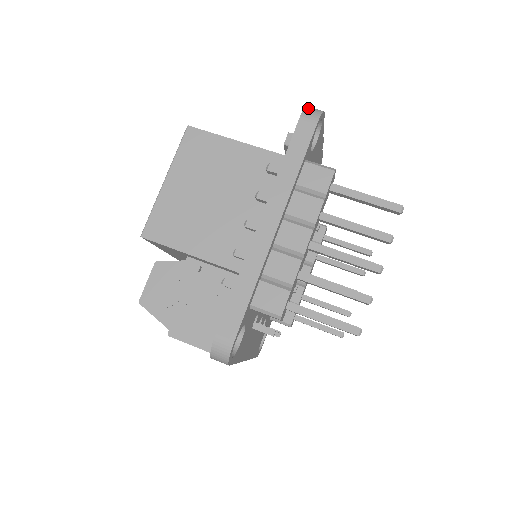
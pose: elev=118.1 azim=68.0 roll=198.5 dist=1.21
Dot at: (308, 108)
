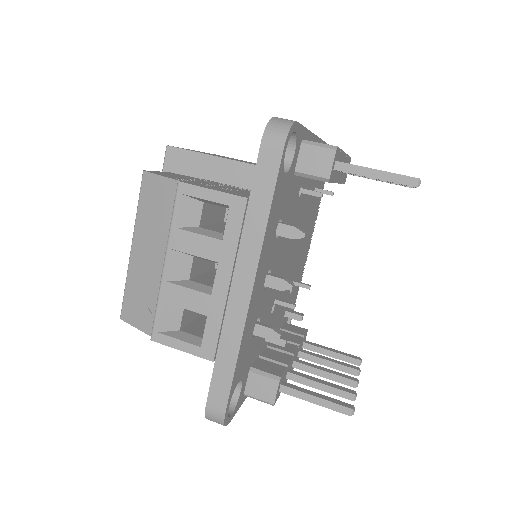
Dot at: occluded
